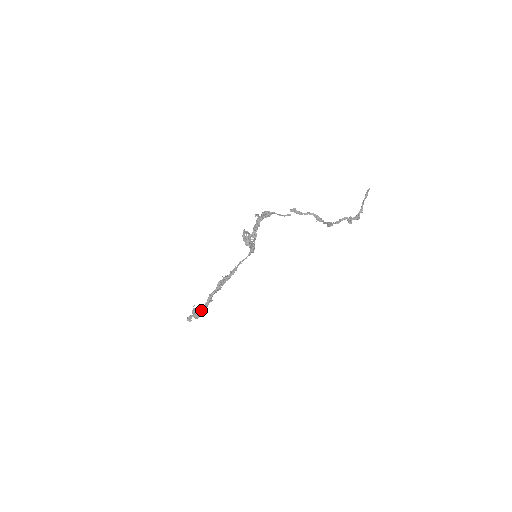
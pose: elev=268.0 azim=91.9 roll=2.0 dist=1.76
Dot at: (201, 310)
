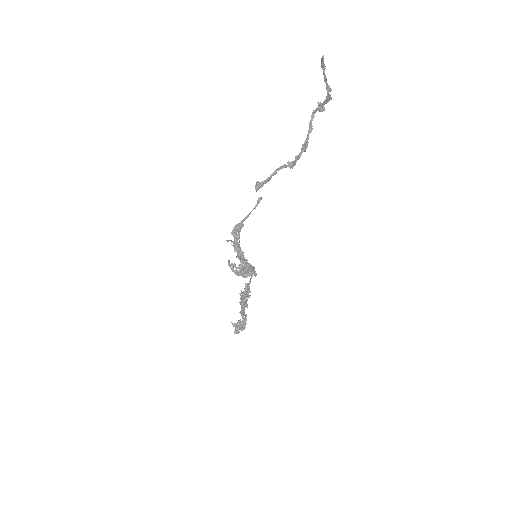
Dot at: (242, 324)
